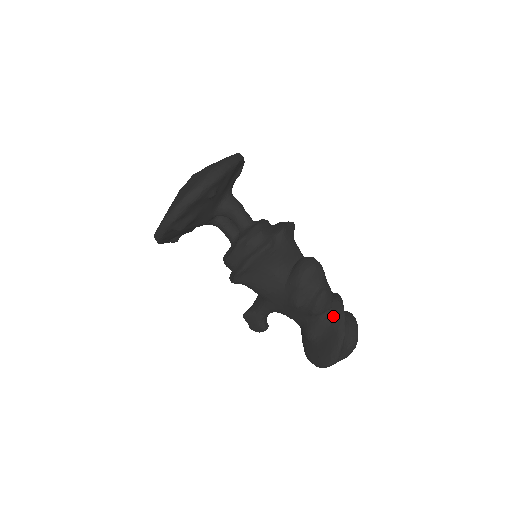
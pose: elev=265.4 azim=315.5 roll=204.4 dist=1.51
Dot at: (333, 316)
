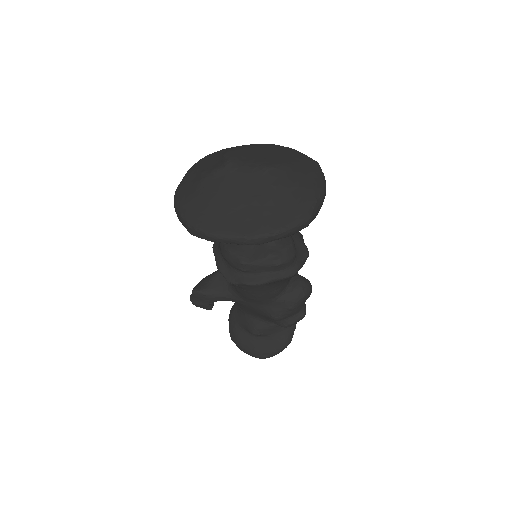
Dot at: occluded
